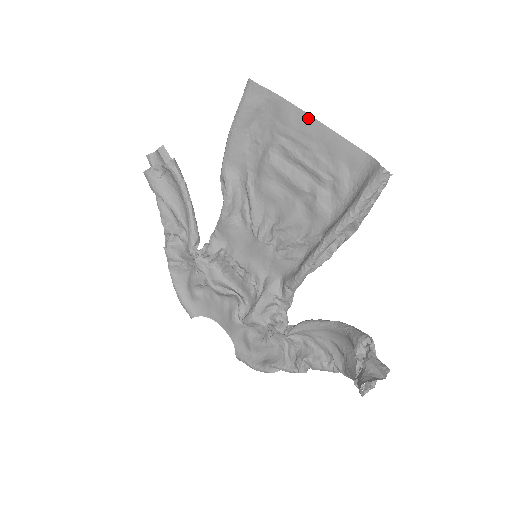
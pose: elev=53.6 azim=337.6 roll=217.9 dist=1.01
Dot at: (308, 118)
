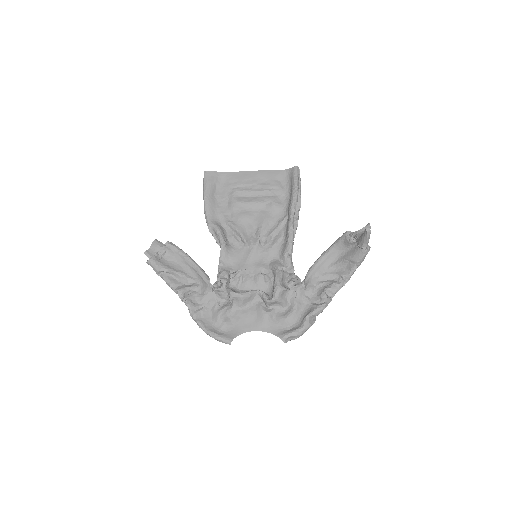
Dot at: (245, 173)
